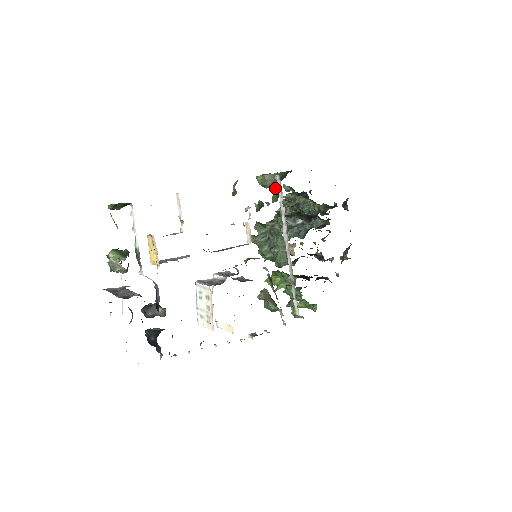
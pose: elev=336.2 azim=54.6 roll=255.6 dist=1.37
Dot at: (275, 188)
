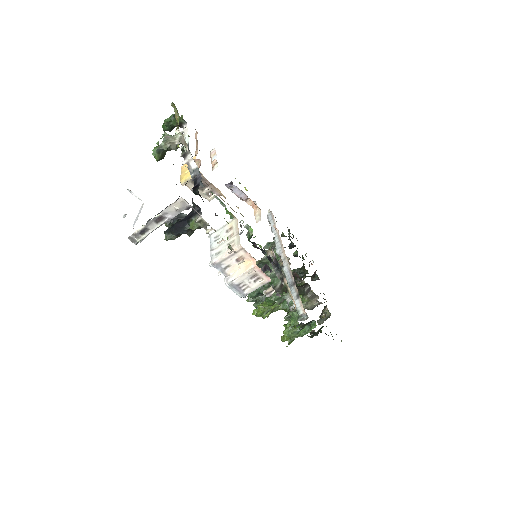
Dot at: occluded
